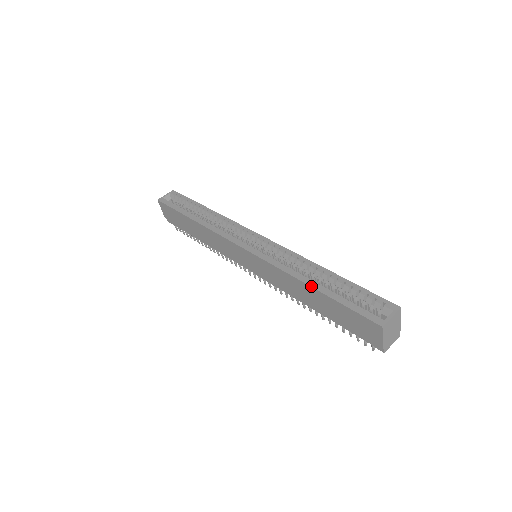
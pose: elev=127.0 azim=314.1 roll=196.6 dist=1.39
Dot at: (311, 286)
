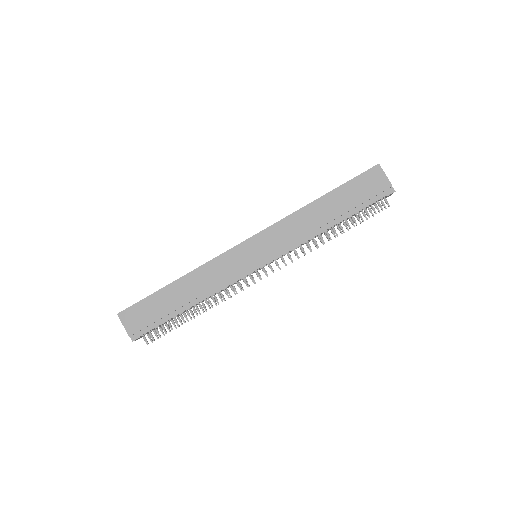
Dot at: occluded
